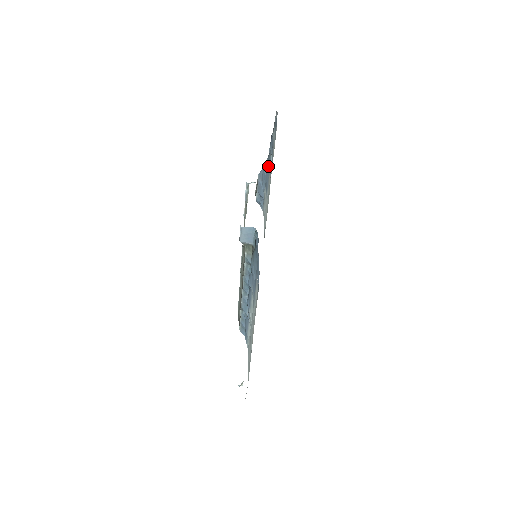
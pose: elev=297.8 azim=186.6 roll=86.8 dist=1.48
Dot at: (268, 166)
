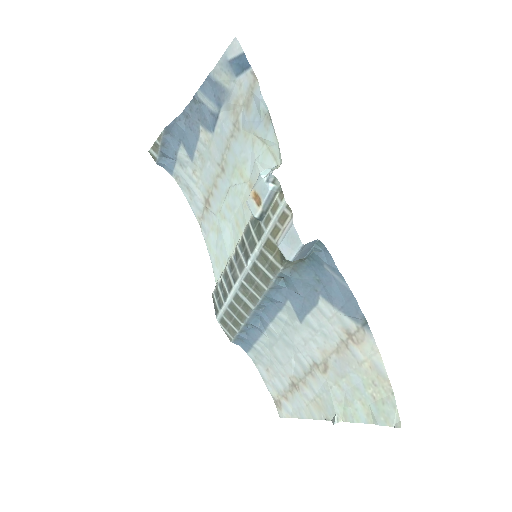
Dot at: (193, 118)
